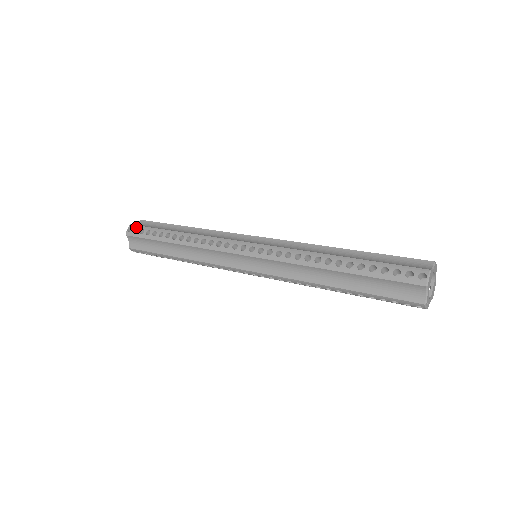
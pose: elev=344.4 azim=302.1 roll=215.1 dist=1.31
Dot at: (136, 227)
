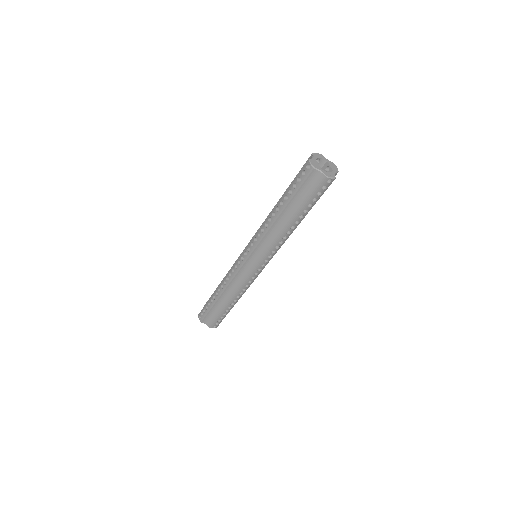
Dot at: (201, 312)
